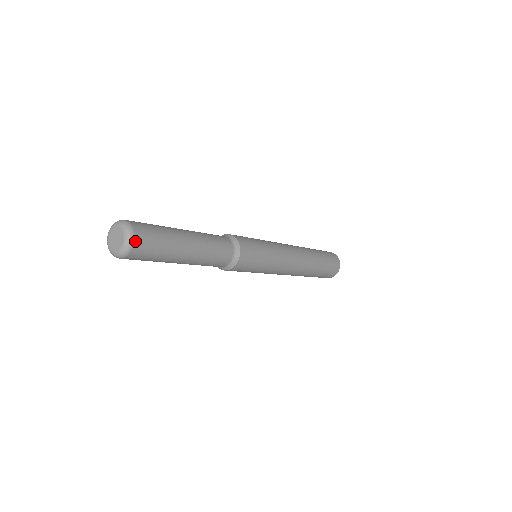
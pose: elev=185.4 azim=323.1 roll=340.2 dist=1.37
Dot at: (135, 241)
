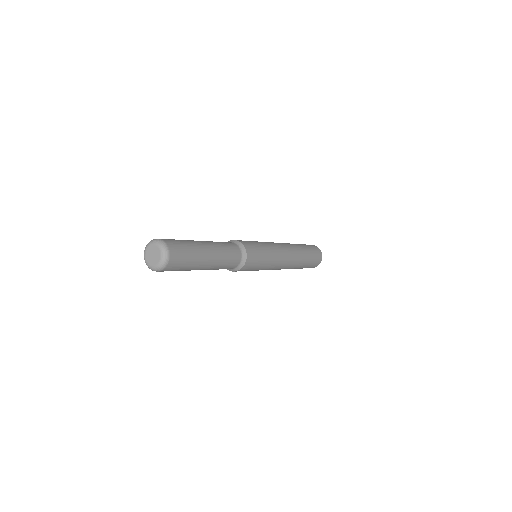
Dot at: (167, 244)
